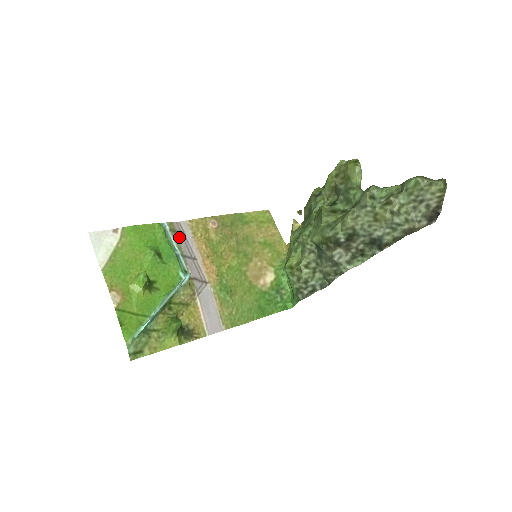
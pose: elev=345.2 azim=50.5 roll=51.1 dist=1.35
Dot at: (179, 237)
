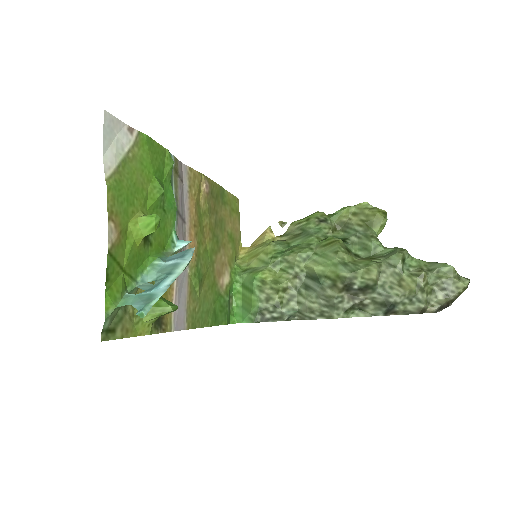
Dot at: (178, 183)
